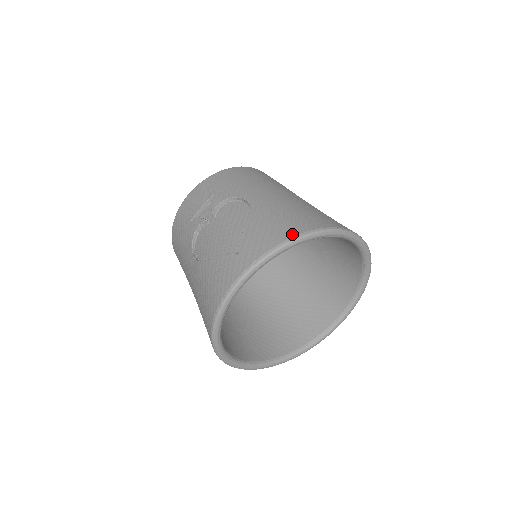
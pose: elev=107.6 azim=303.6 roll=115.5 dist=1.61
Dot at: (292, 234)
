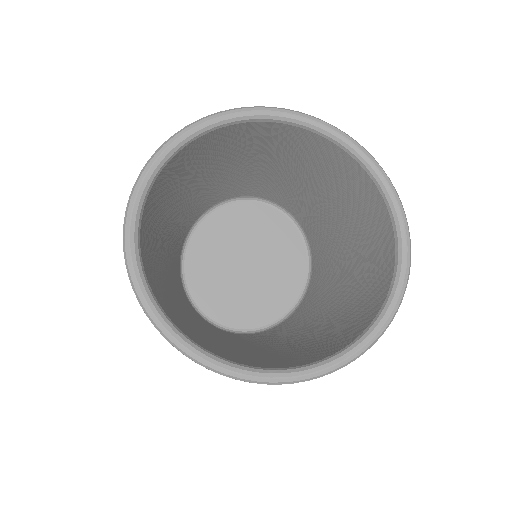
Dot at: occluded
